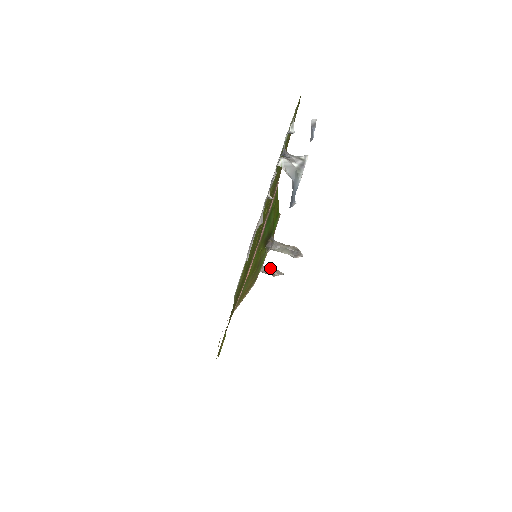
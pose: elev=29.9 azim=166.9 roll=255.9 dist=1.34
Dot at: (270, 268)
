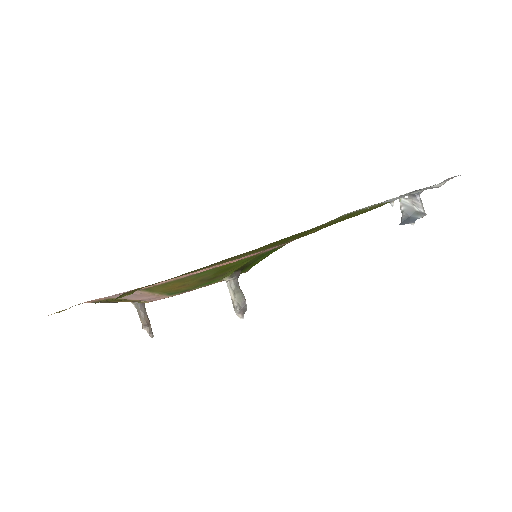
Dot at: occluded
